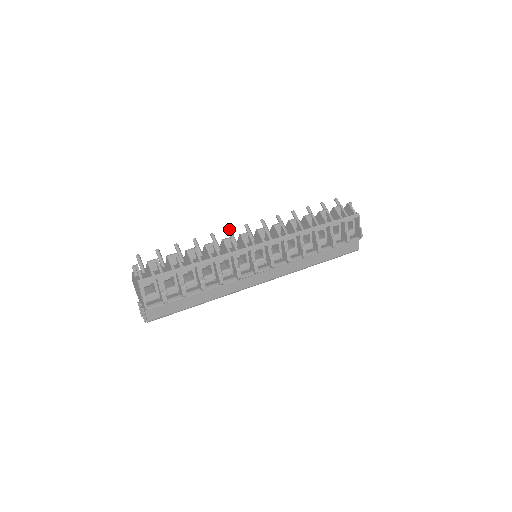
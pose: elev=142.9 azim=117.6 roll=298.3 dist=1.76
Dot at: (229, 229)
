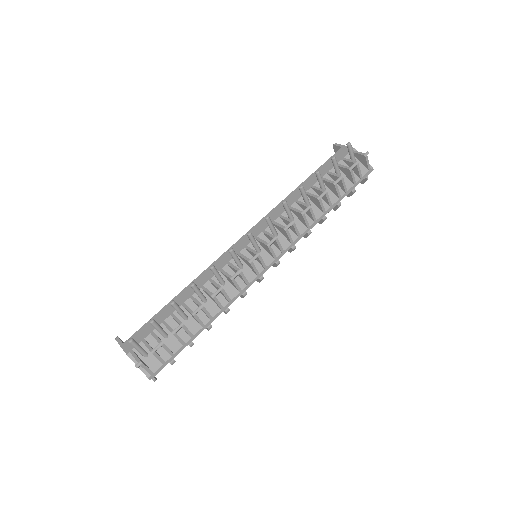
Dot at: (232, 252)
